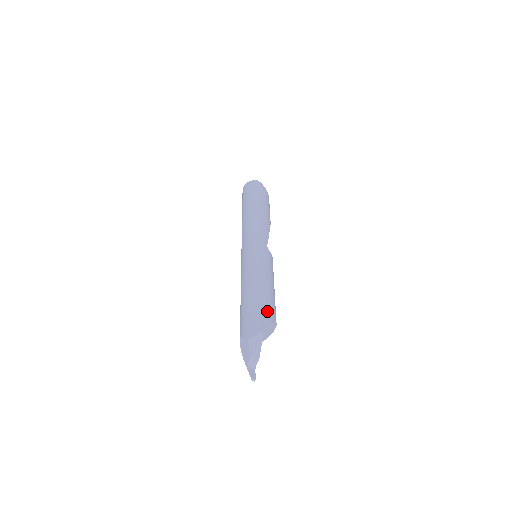
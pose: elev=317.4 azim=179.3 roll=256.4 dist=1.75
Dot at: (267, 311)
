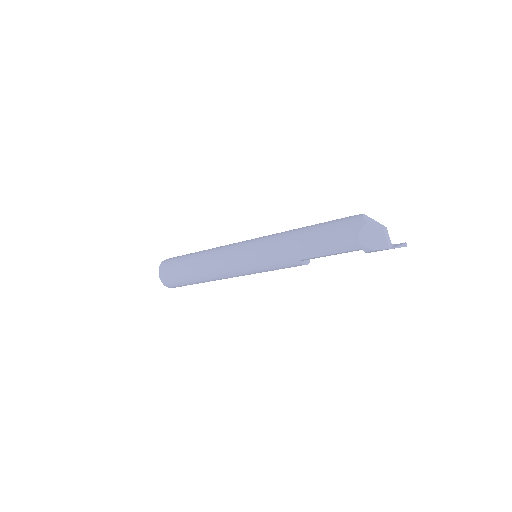
Dot at: (336, 219)
